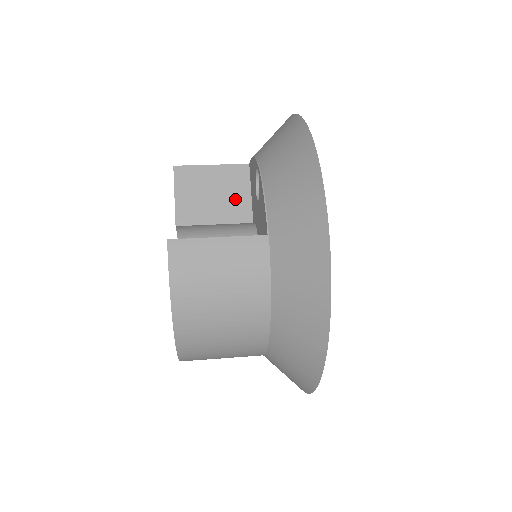
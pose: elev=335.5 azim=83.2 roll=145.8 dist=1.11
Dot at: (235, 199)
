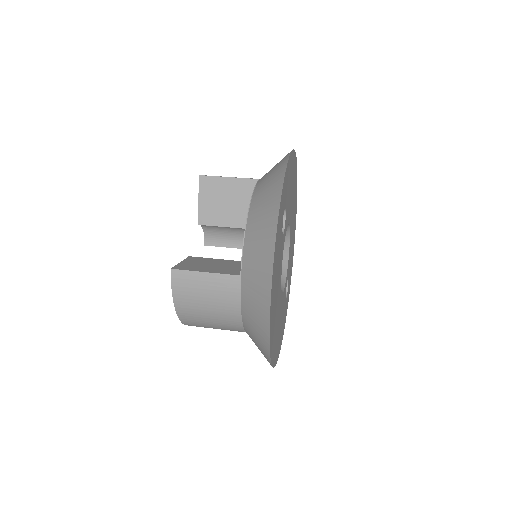
Dot at: (245, 208)
